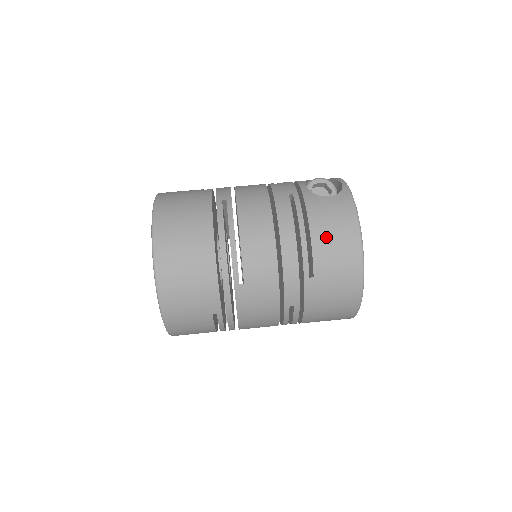
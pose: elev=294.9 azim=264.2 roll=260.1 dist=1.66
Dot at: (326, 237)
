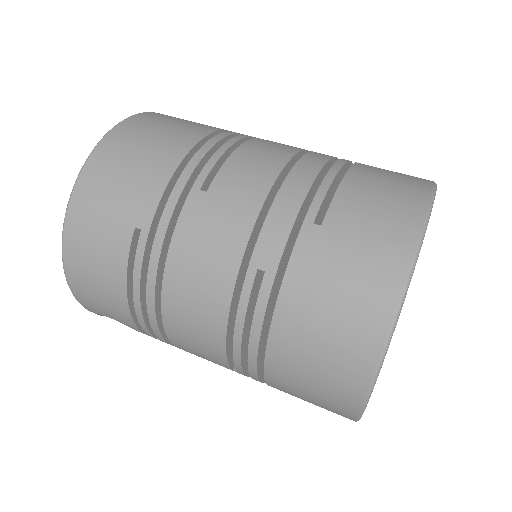
Dot at: (369, 184)
